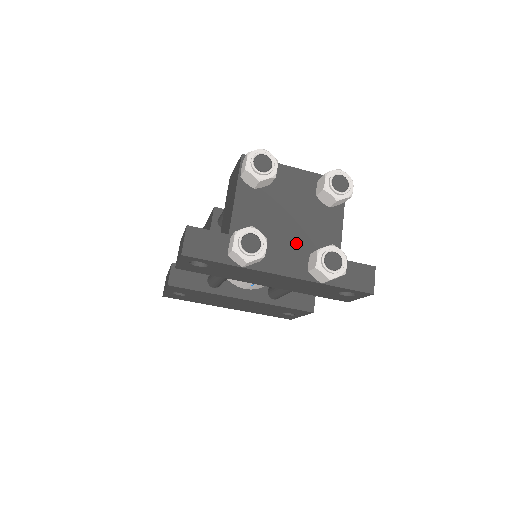
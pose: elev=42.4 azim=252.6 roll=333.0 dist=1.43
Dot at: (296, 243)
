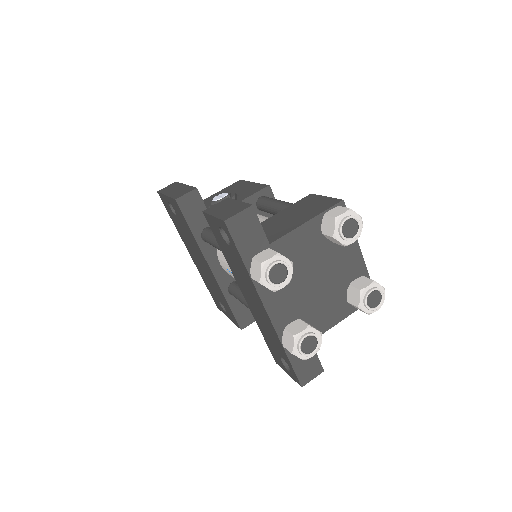
Dot at: (300, 300)
